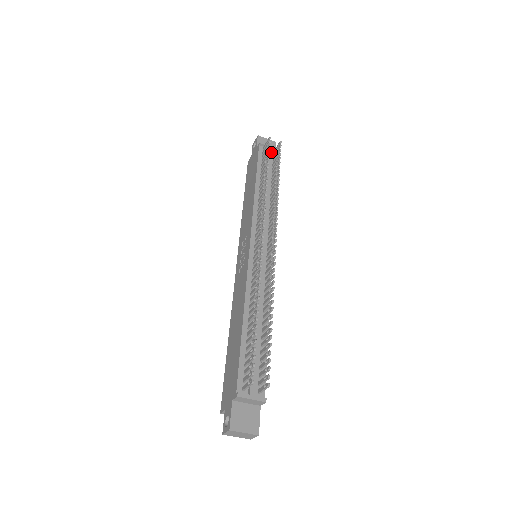
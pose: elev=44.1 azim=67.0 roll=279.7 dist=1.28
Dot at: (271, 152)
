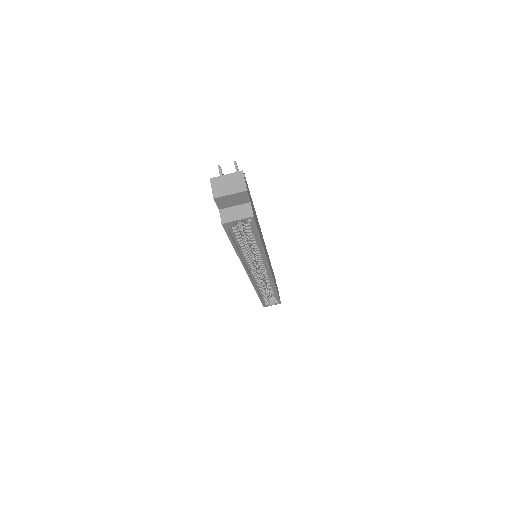
Dot at: occluded
